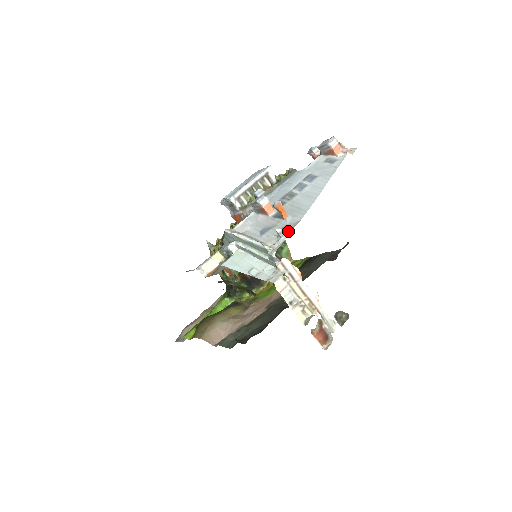
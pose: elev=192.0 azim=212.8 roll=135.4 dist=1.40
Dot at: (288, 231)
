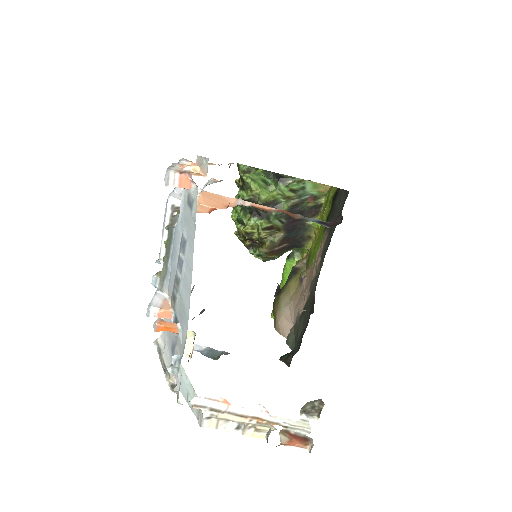
Dot at: (179, 365)
